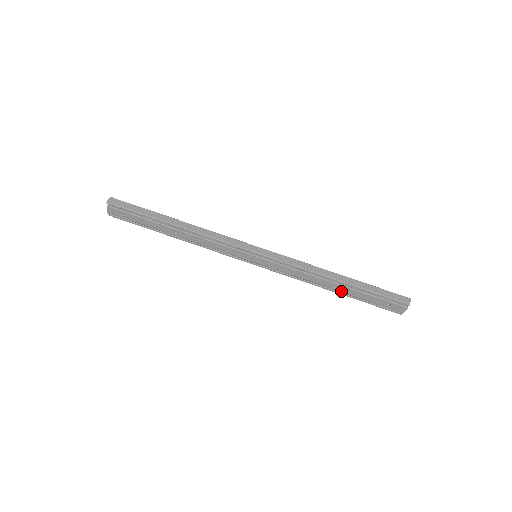
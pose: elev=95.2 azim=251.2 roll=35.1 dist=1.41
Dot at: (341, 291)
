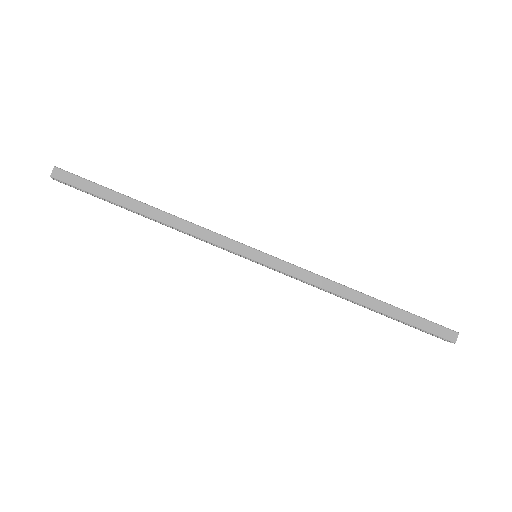
Dot at: occluded
